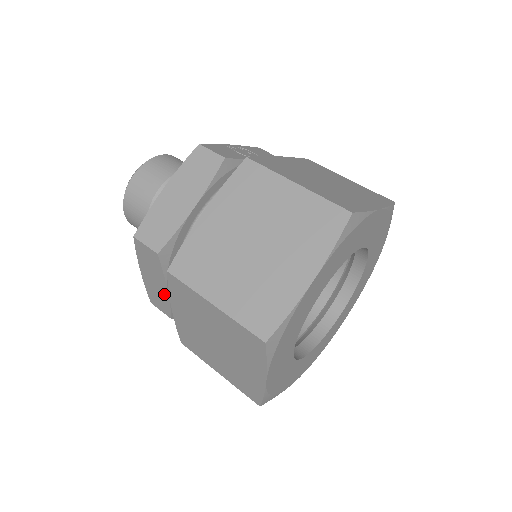
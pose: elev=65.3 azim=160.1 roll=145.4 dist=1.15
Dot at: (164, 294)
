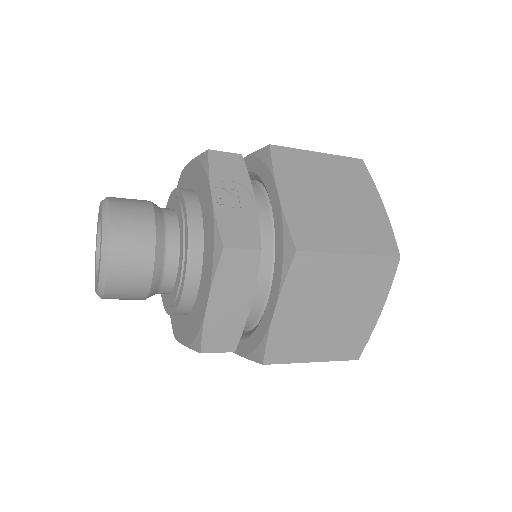
Dot at: occluded
